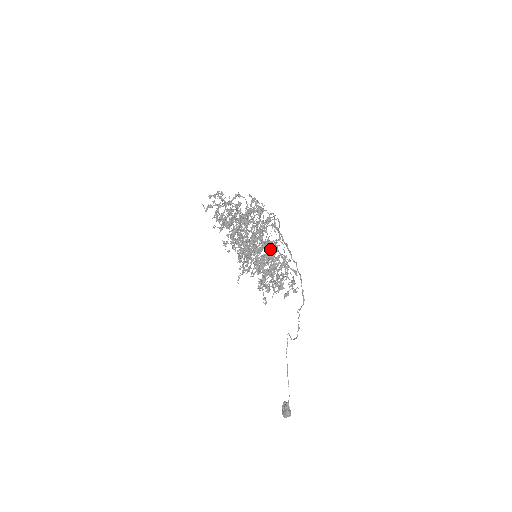
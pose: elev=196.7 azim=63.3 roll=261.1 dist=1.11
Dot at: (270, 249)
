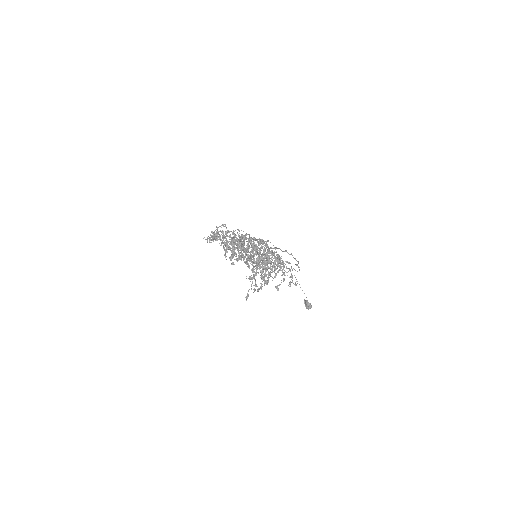
Dot at: occluded
